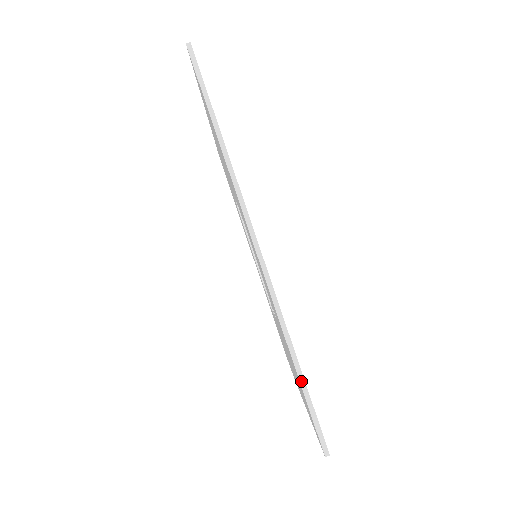
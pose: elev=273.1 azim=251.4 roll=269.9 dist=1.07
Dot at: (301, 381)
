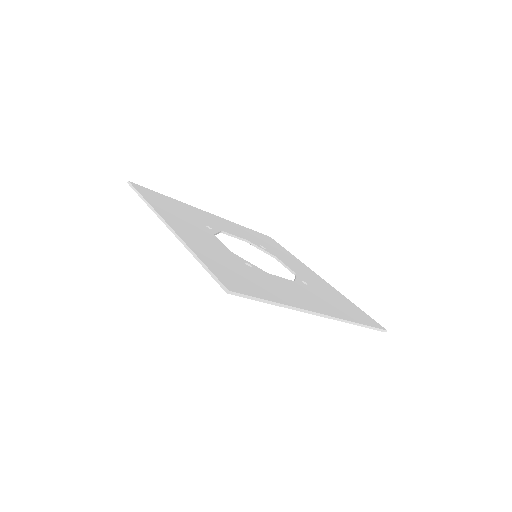
Dot at: (367, 327)
